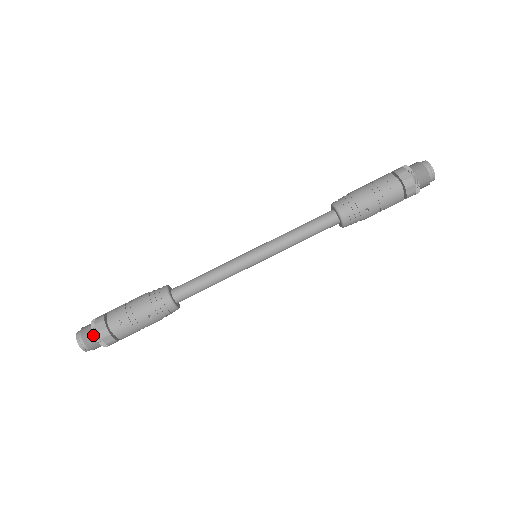
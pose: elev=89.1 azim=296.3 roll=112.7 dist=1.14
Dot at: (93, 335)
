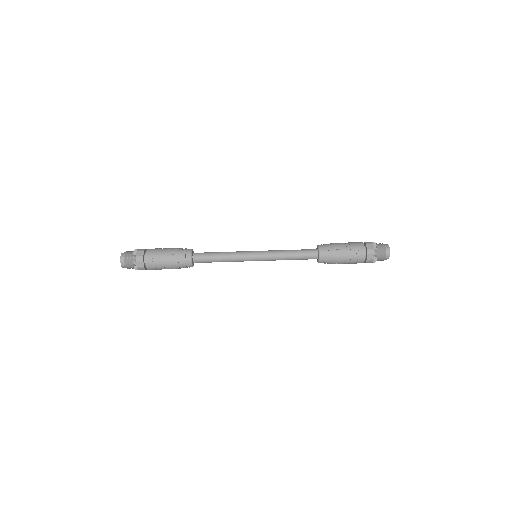
Dot at: (133, 266)
